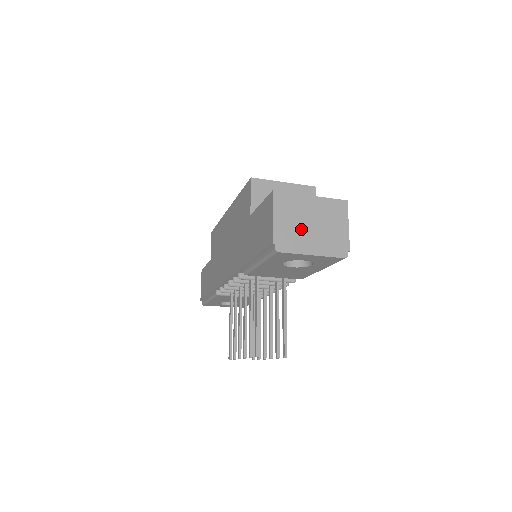
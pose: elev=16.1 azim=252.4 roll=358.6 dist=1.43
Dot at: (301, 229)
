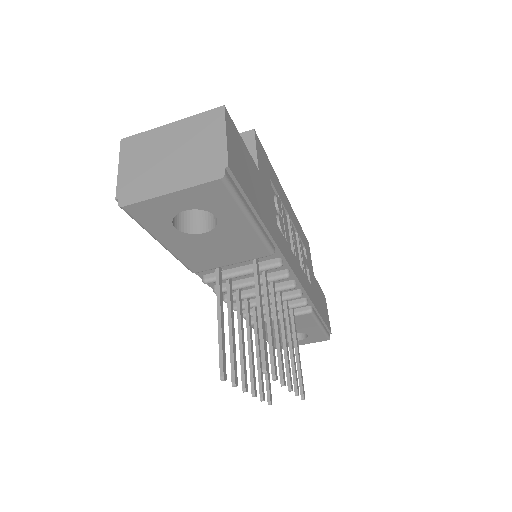
Dot at: (155, 167)
